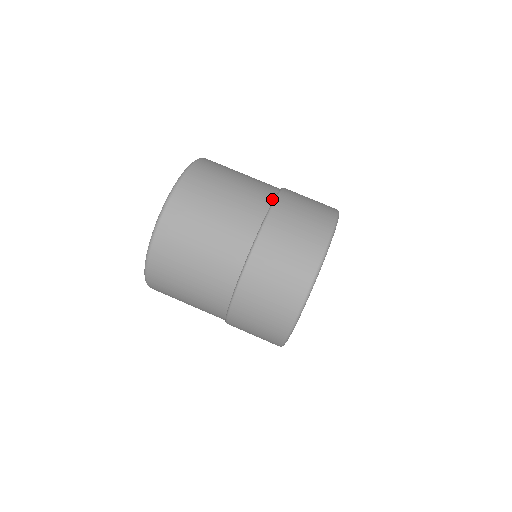
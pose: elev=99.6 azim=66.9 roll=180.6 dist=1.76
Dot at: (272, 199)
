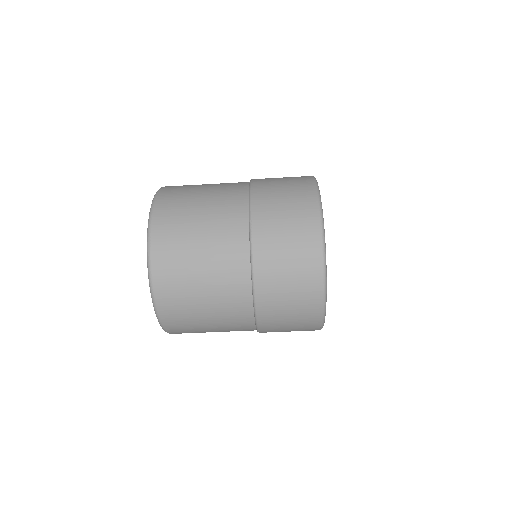
Dot at: (247, 200)
